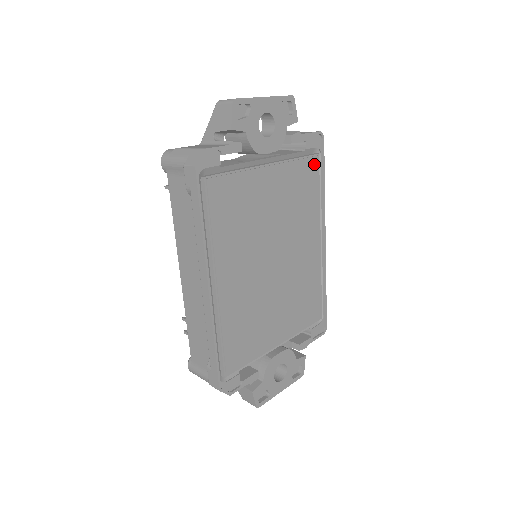
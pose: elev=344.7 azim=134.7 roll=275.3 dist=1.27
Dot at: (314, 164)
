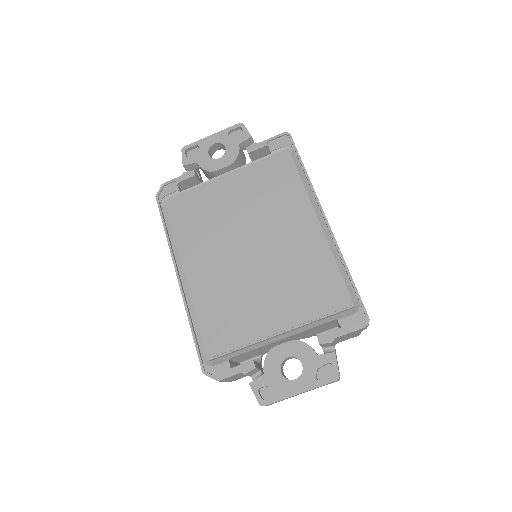
Dot at: (283, 159)
